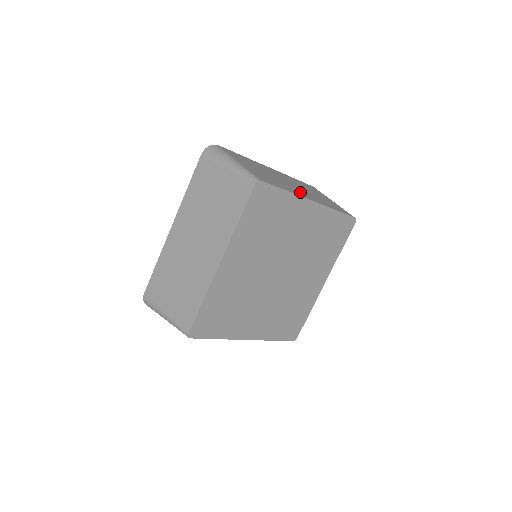
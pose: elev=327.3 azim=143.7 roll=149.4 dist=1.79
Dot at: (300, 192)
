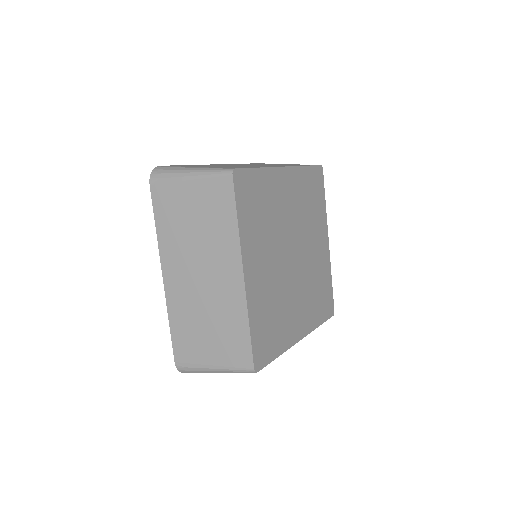
Dot at: occluded
